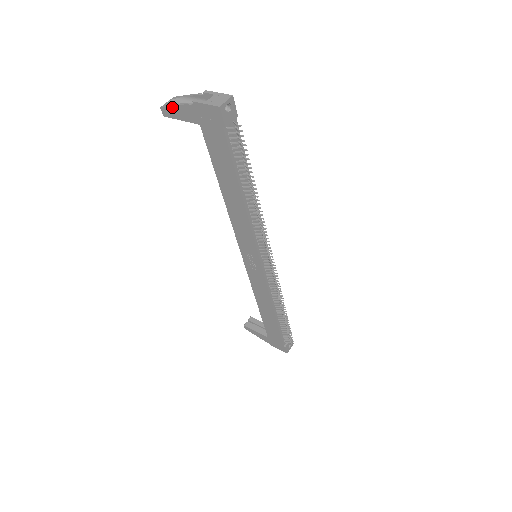
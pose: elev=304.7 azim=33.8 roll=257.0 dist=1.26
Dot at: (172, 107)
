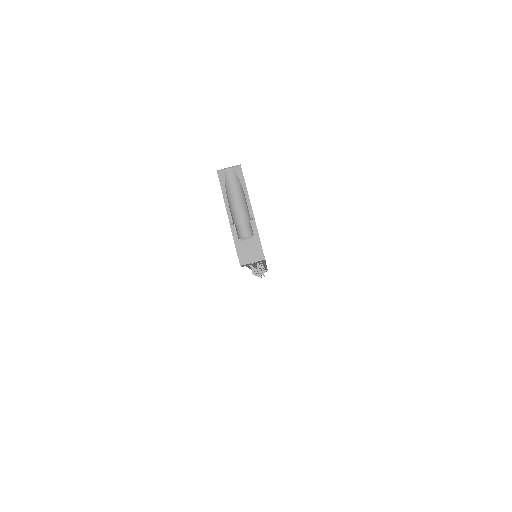
Dot at: (222, 190)
